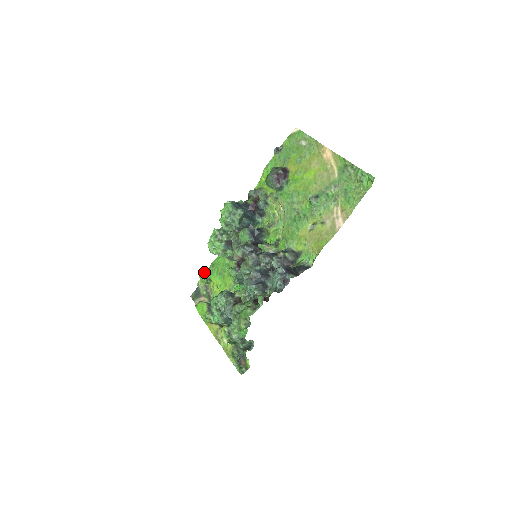
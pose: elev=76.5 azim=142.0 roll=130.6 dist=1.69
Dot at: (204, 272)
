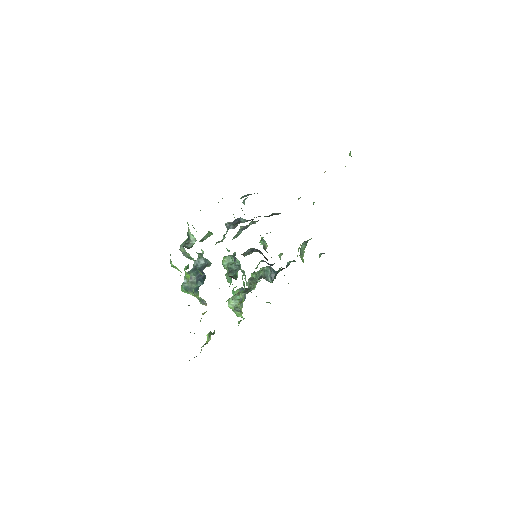
Dot at: occluded
